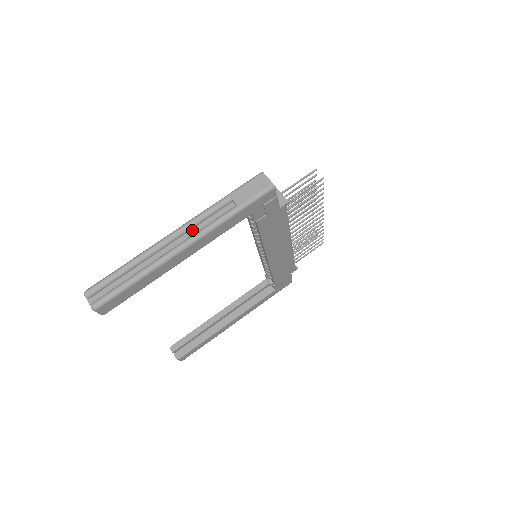
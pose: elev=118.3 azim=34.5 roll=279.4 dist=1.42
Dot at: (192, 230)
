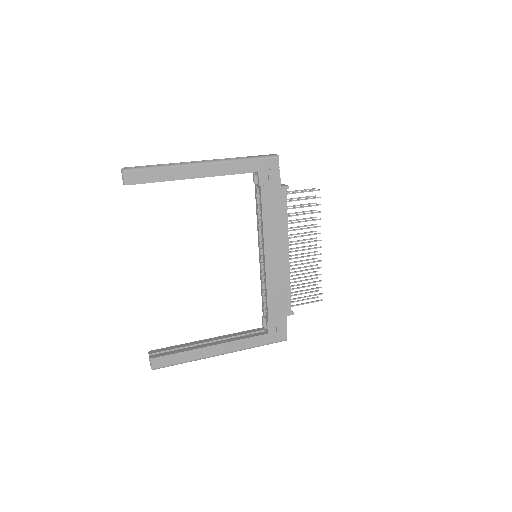
Dot at: occluded
